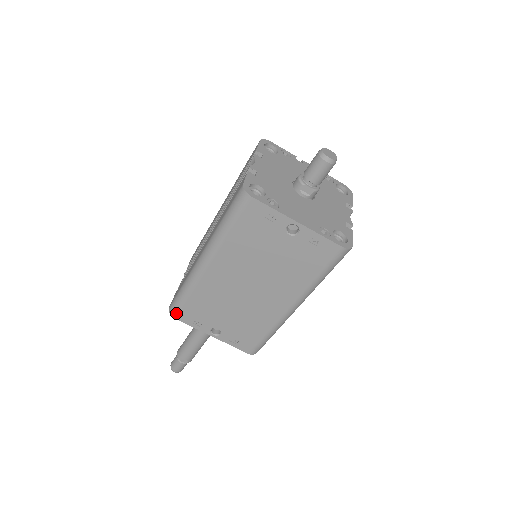
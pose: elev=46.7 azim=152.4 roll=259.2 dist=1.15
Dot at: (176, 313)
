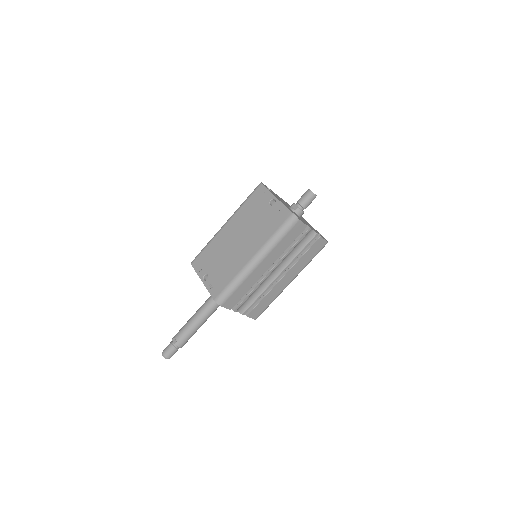
Dot at: (194, 260)
